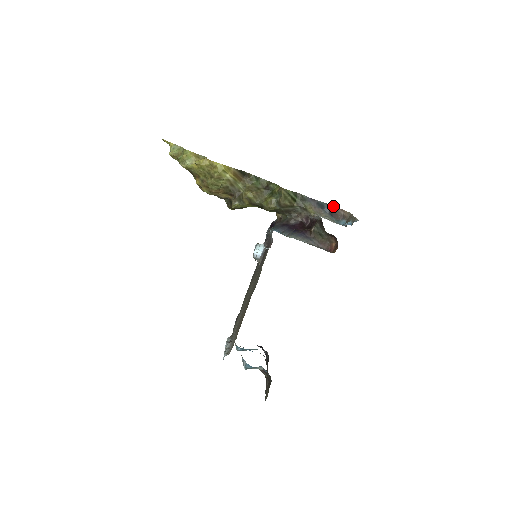
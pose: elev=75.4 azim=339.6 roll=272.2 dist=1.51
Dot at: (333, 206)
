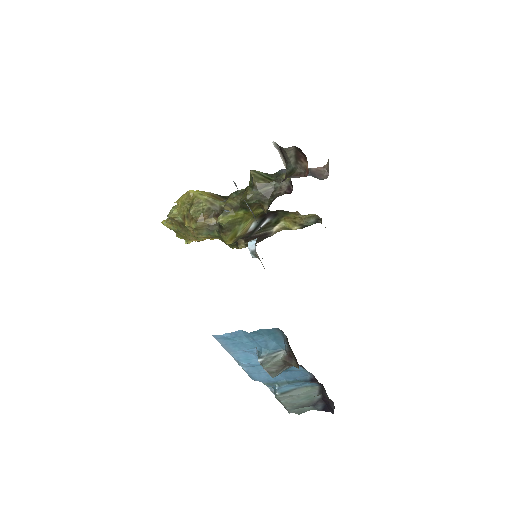
Dot at: (312, 168)
